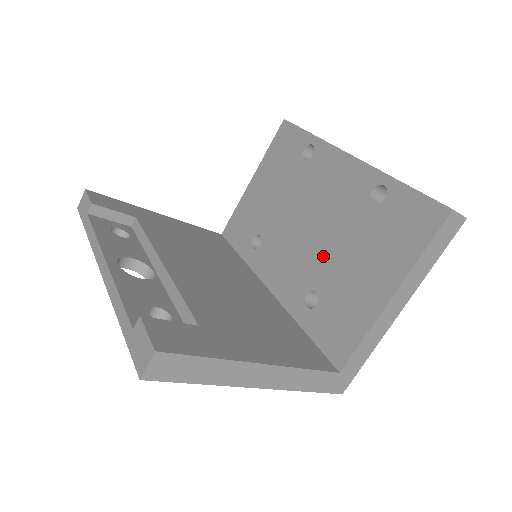
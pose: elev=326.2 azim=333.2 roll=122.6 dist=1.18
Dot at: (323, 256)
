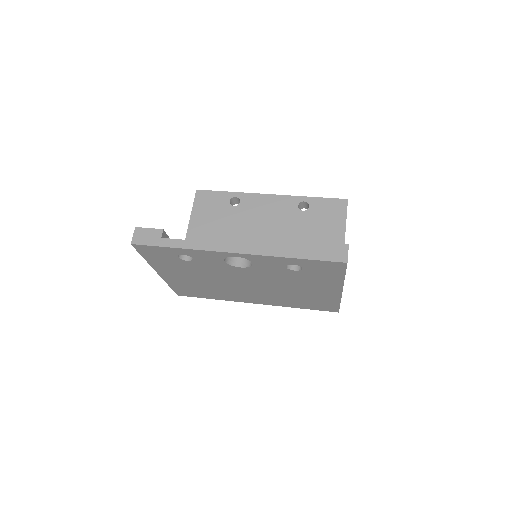
Dot at: (288, 247)
